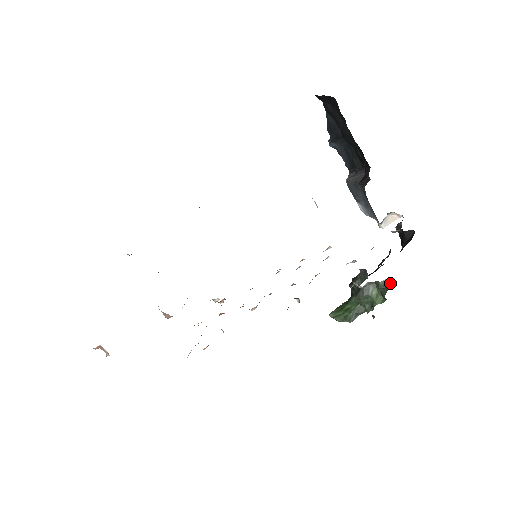
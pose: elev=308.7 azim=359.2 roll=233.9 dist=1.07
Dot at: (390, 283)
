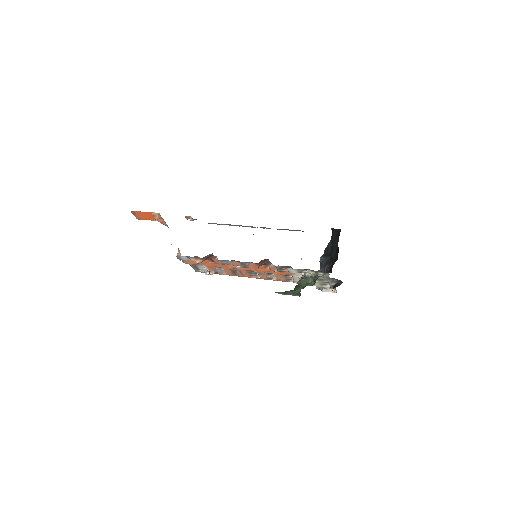
Dot at: (323, 275)
